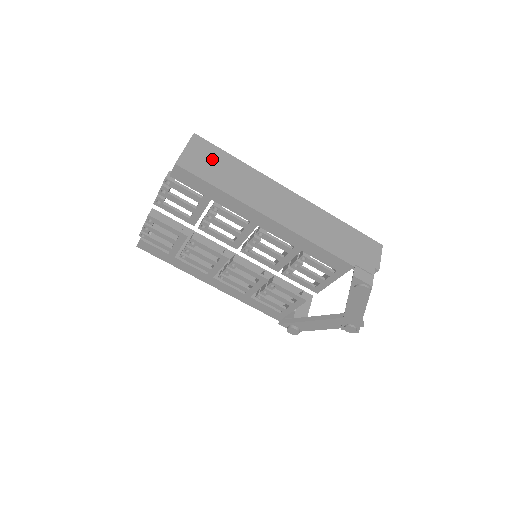
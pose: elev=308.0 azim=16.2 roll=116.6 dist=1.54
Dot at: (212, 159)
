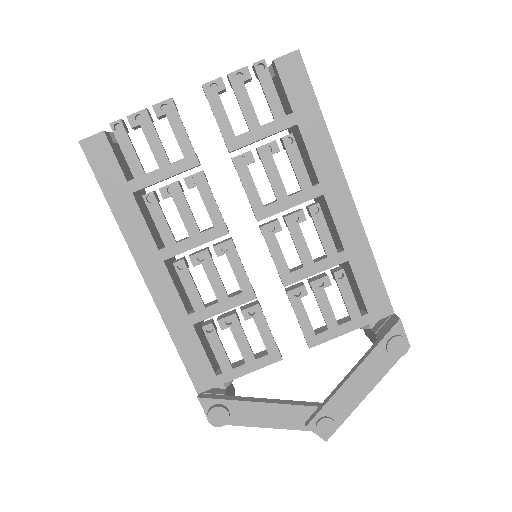
Dot at: occluded
